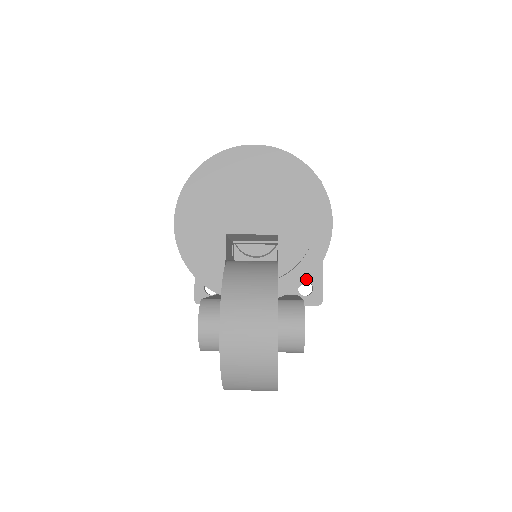
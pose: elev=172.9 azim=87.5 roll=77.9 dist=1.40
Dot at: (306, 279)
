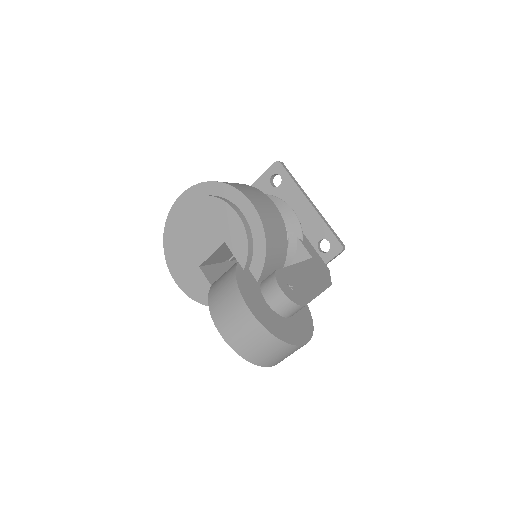
Dot at: (264, 256)
